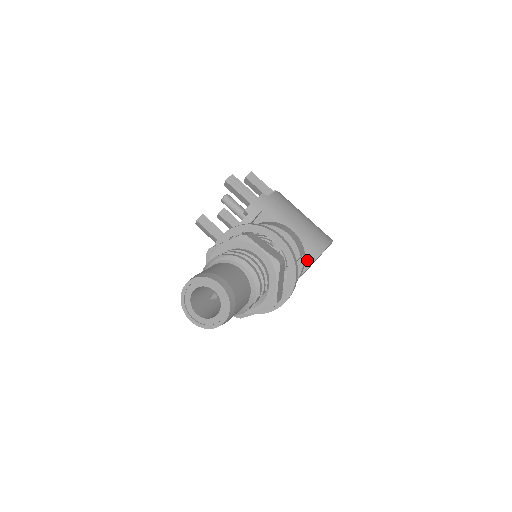
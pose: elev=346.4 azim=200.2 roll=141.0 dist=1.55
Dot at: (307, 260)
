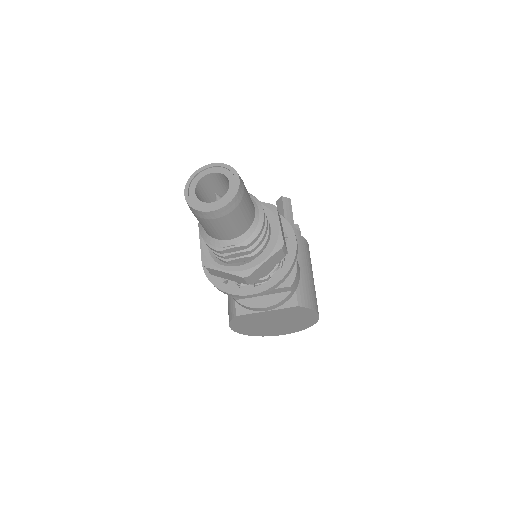
Dot at: (290, 301)
